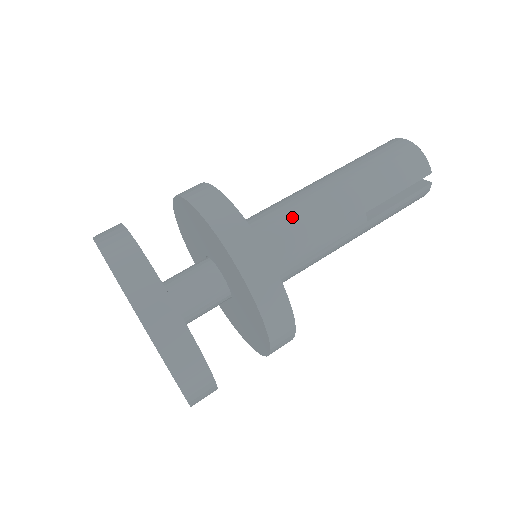
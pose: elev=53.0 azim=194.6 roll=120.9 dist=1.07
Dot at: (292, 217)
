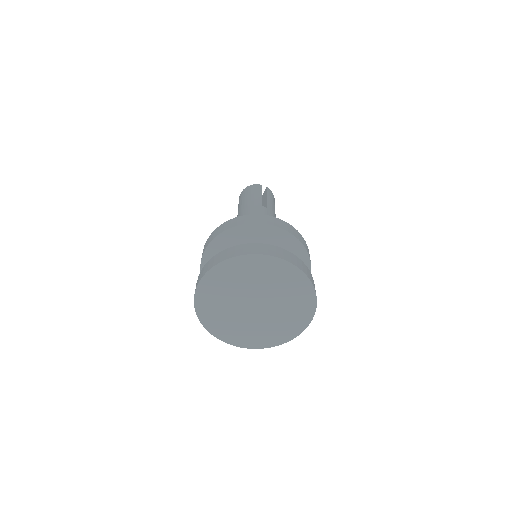
Dot at: occluded
